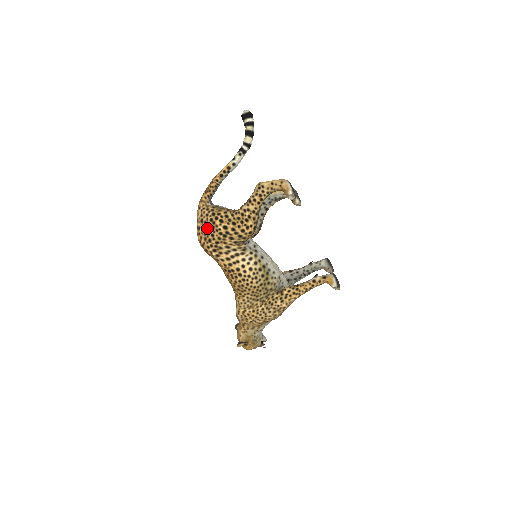
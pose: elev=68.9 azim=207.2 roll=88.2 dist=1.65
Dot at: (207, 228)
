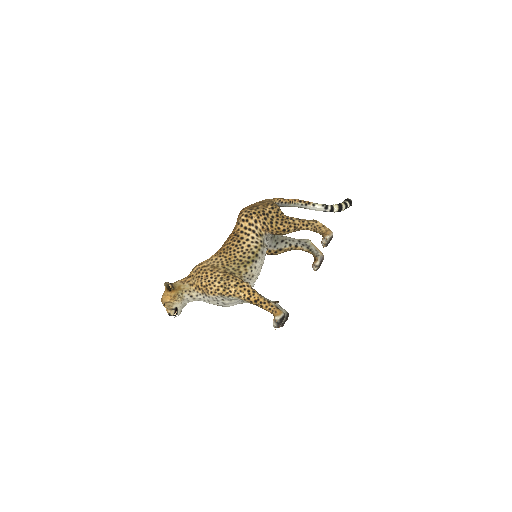
Dot at: (259, 204)
